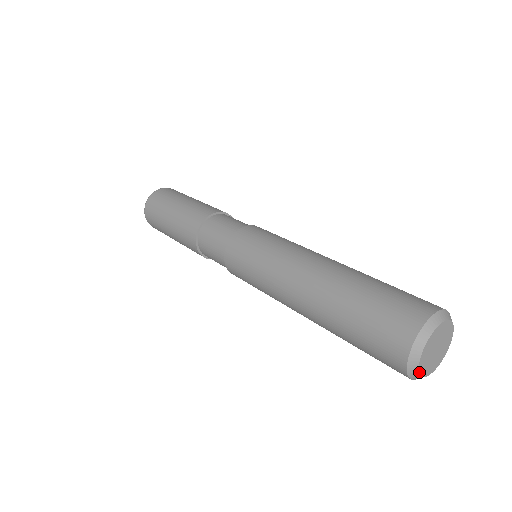
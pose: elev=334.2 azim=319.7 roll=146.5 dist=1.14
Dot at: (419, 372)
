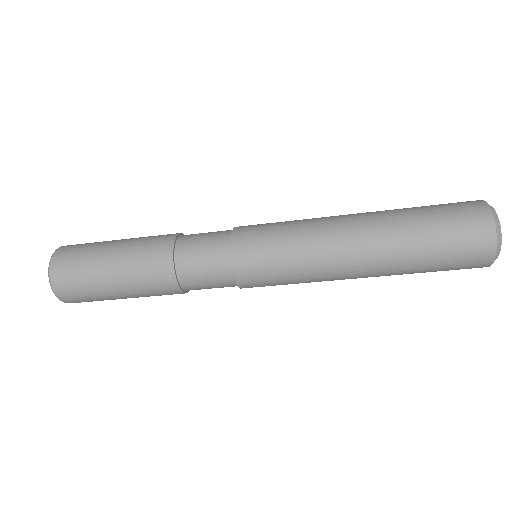
Dot at: (500, 225)
